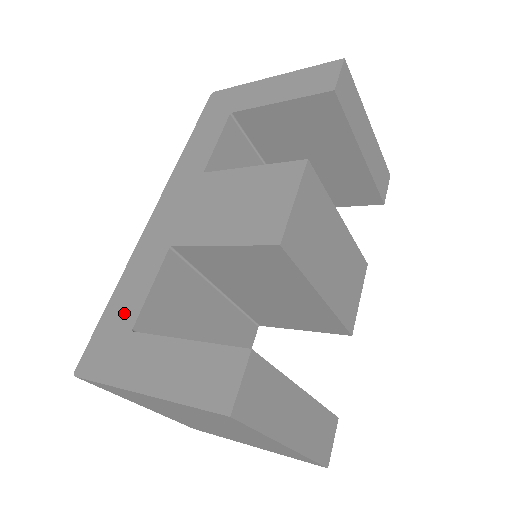
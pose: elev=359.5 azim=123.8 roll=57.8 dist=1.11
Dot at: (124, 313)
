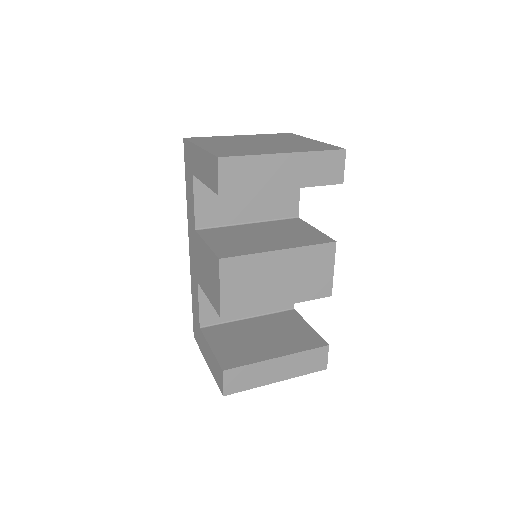
Dot at: (196, 315)
